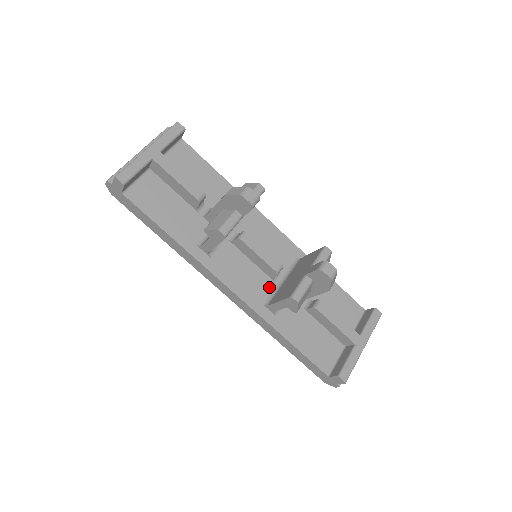
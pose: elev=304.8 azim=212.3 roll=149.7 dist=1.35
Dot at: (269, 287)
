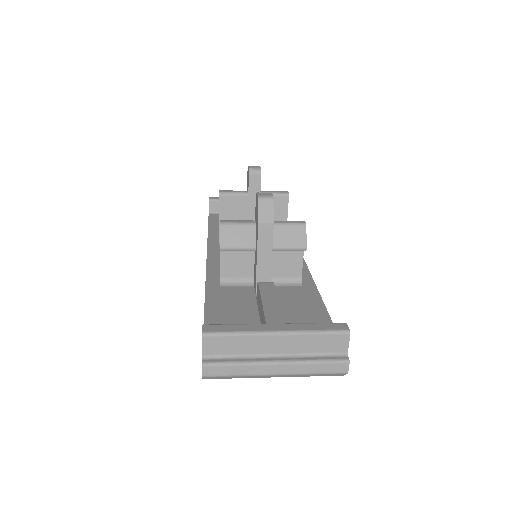
Dot at: occluded
